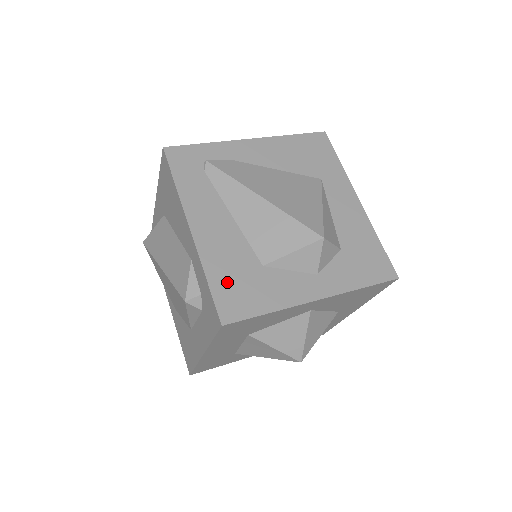
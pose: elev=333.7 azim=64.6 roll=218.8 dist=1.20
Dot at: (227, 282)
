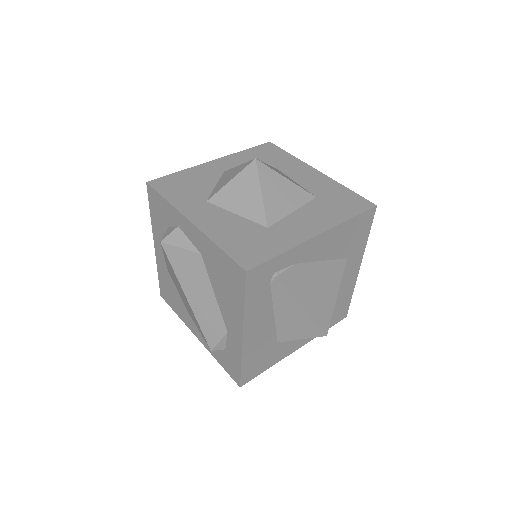
Dot at: (253, 362)
